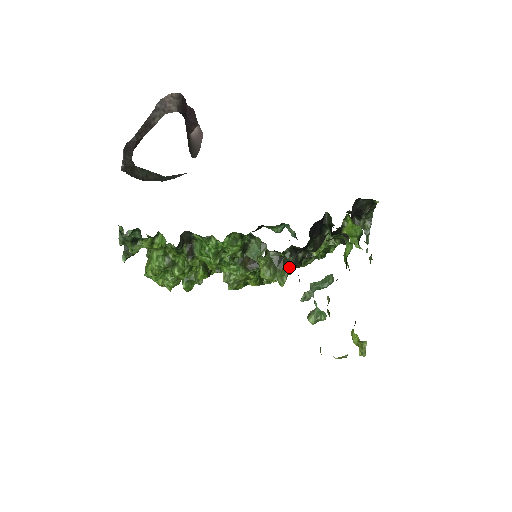
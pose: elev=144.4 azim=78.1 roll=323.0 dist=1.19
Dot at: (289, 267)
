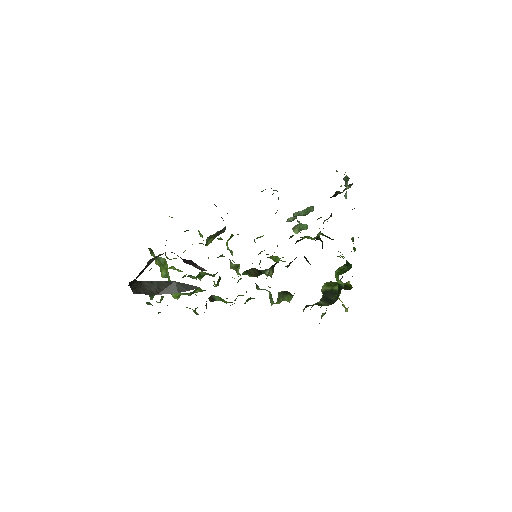
Dot at: occluded
